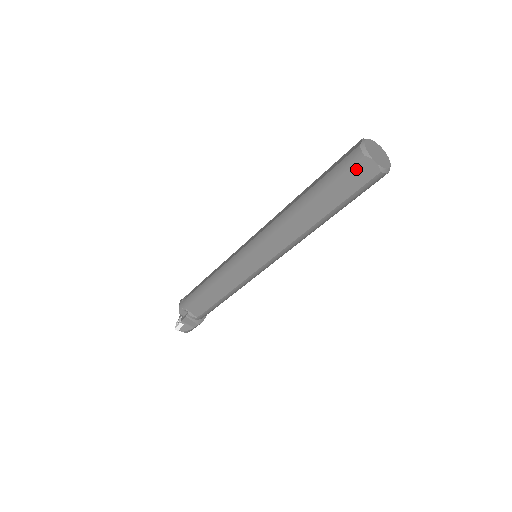
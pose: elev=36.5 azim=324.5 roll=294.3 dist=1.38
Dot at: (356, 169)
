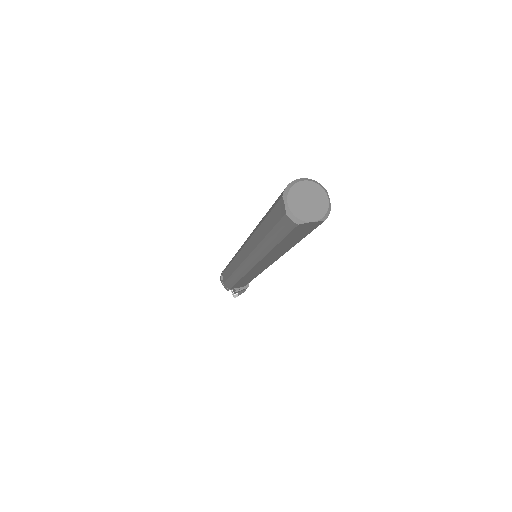
Dot at: (298, 229)
